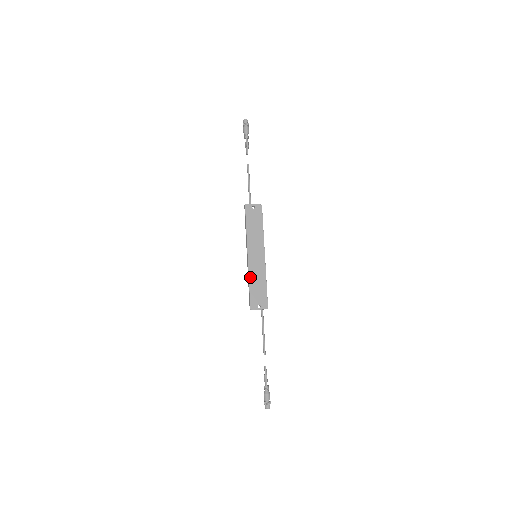
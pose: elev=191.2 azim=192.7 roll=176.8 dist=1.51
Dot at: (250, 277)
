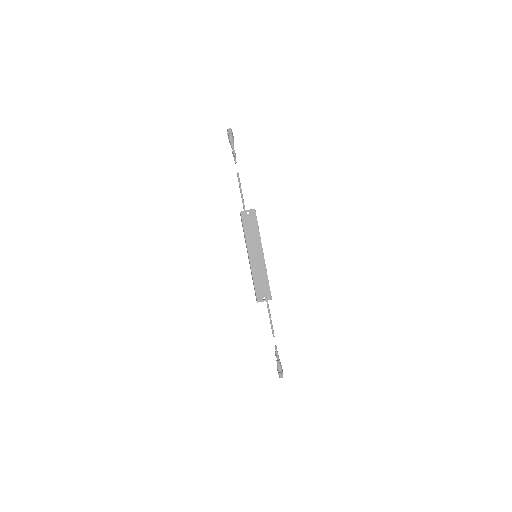
Dot at: (253, 276)
